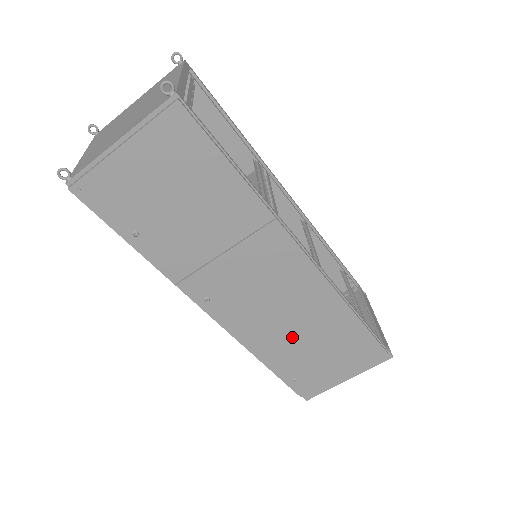
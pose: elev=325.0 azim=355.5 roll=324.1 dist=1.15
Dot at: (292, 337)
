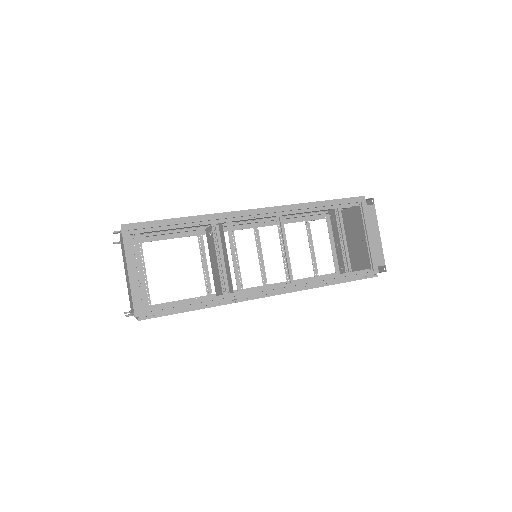
Dot at: occluded
